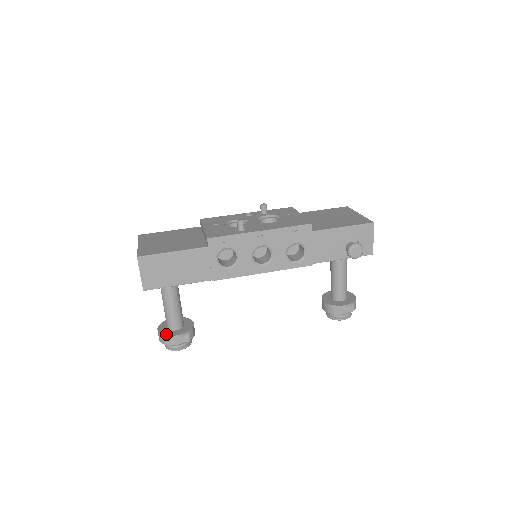
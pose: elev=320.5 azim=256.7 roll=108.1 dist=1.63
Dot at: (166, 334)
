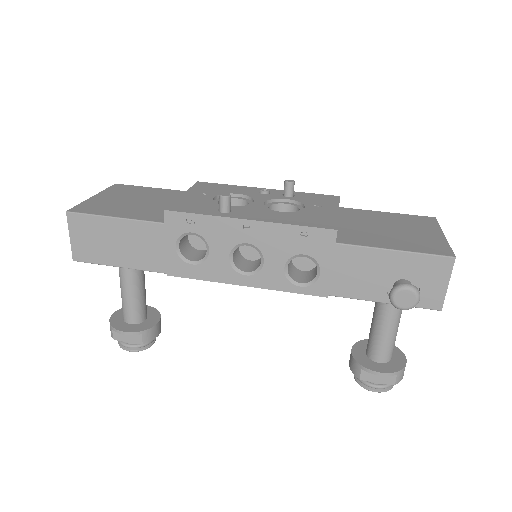
Dot at: (114, 325)
